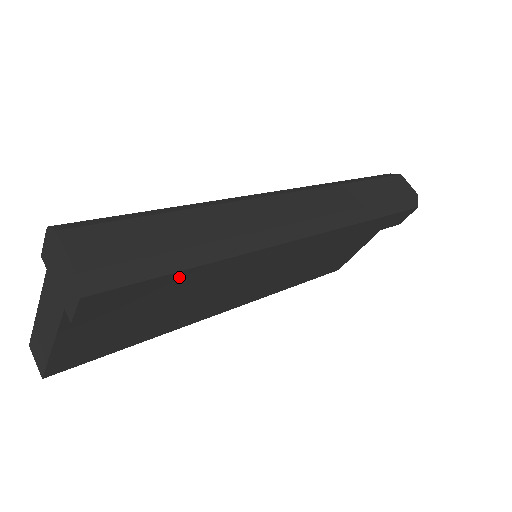
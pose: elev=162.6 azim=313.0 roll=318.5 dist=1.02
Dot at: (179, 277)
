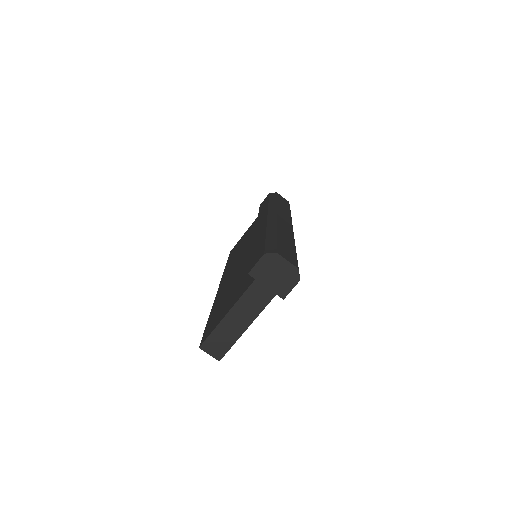
Dot at: occluded
